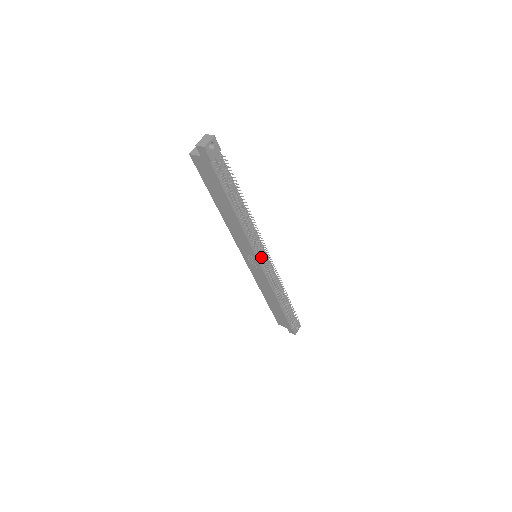
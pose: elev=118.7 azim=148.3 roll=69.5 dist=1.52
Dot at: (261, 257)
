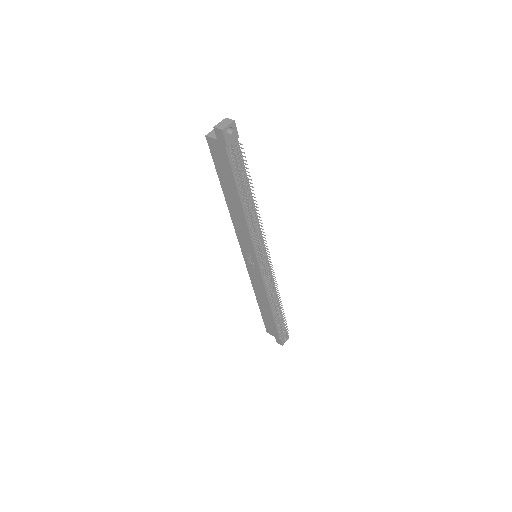
Dot at: (261, 258)
